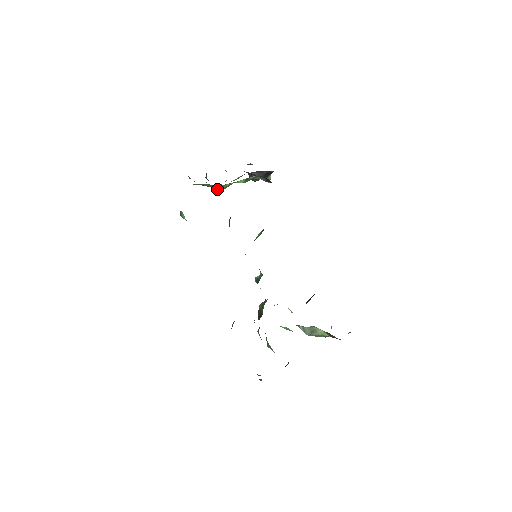
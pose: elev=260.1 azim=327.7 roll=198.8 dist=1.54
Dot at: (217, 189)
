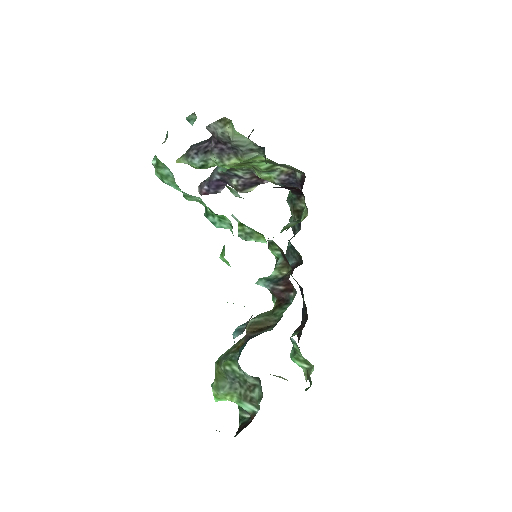
Dot at: (246, 157)
